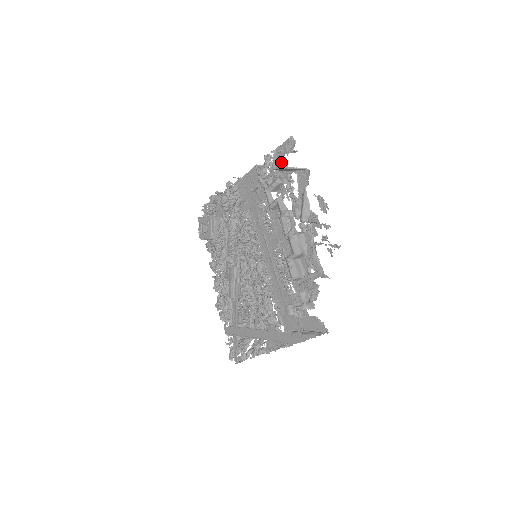
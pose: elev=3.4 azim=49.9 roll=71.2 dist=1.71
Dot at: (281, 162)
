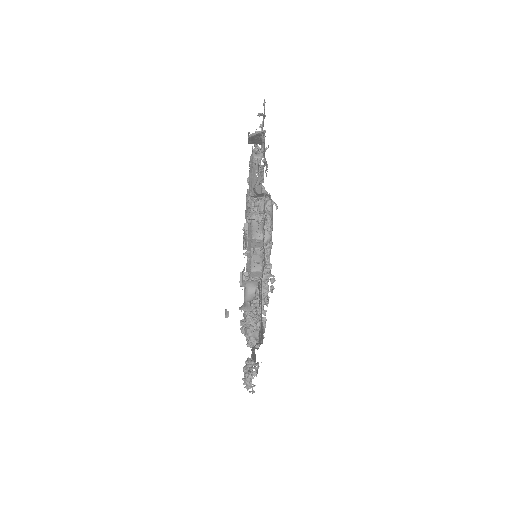
Dot at: (248, 132)
